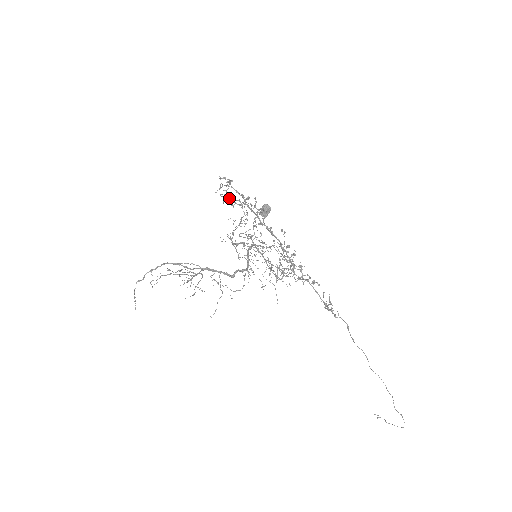
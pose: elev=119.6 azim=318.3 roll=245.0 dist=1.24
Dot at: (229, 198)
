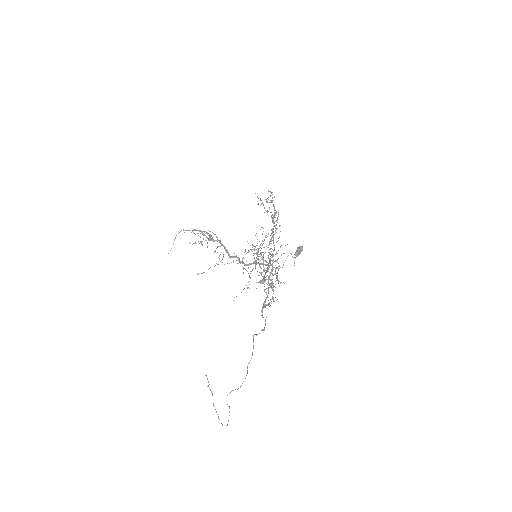
Dot at: occluded
